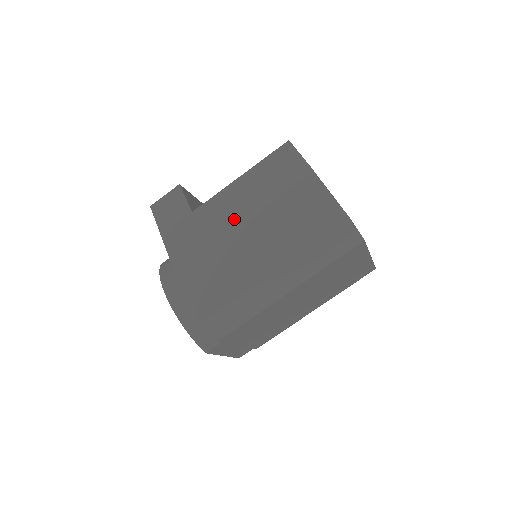
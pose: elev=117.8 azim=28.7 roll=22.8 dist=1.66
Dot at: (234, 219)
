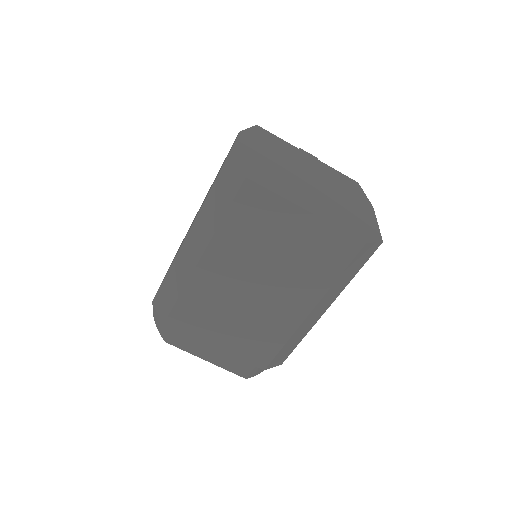
Dot at: occluded
